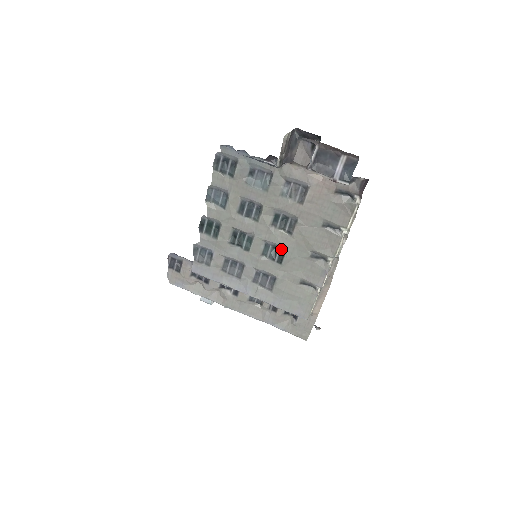
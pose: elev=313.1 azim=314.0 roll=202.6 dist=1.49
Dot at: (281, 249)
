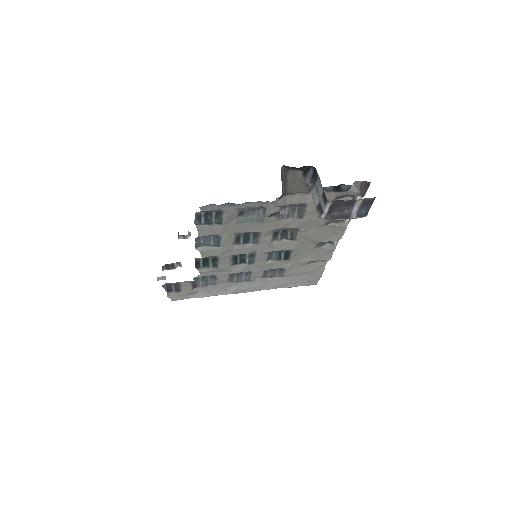
Dot at: (285, 251)
